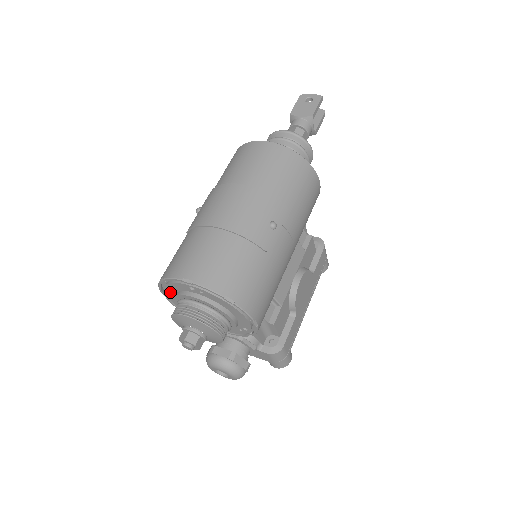
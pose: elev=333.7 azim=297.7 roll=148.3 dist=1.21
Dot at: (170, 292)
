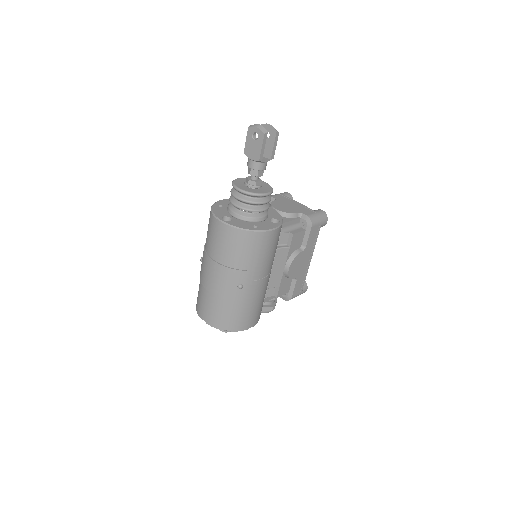
Dot at: occluded
